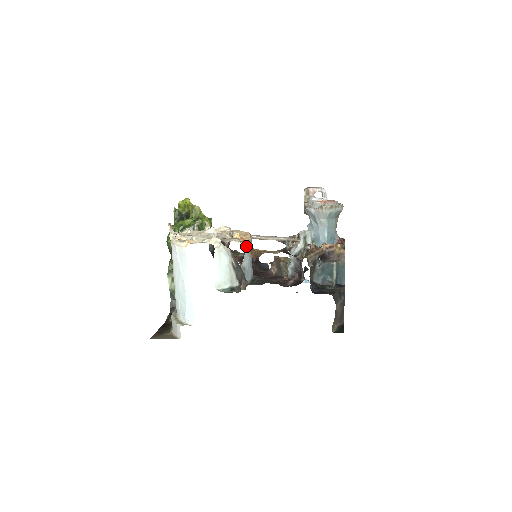
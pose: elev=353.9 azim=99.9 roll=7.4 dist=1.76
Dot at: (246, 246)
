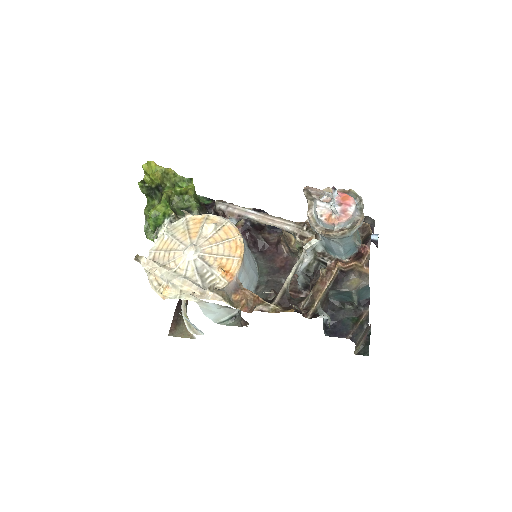
Dot at: (235, 292)
